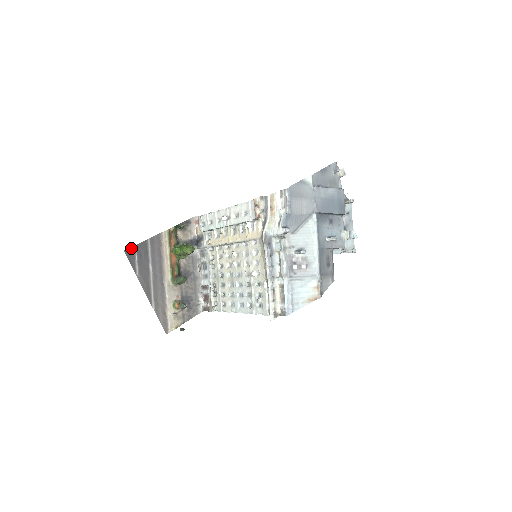
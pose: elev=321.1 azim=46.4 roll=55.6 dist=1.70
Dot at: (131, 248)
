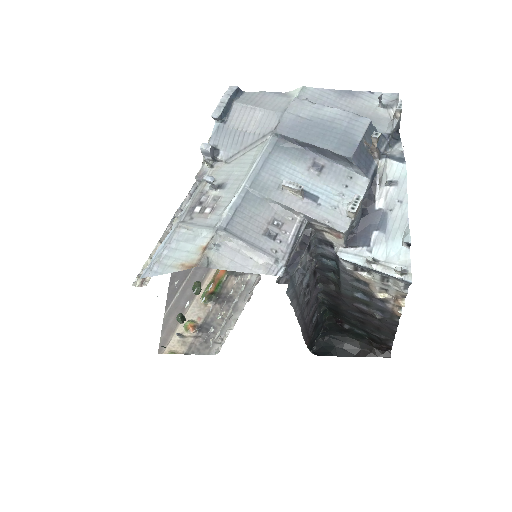
Dot at: occluded
